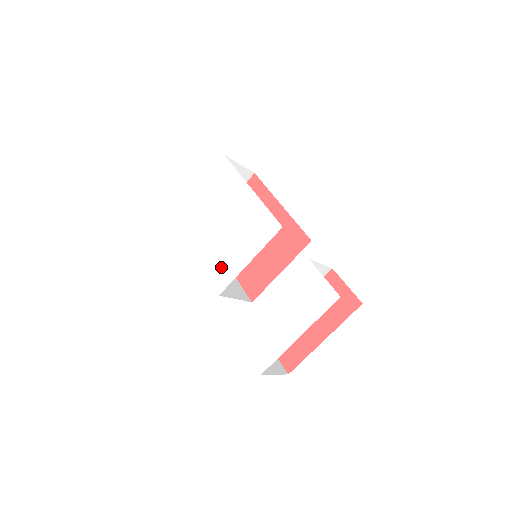
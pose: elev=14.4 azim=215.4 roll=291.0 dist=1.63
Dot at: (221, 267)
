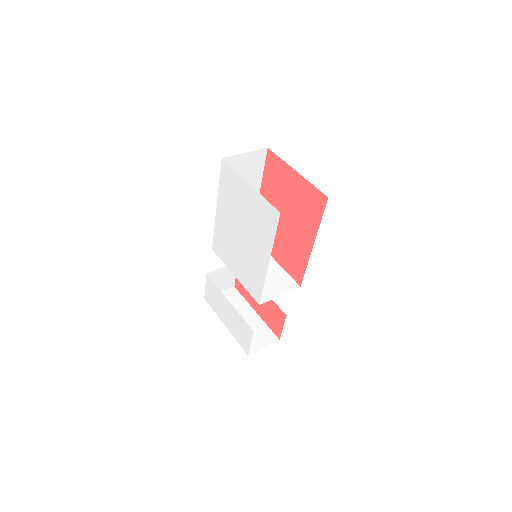
Dot at: (222, 245)
